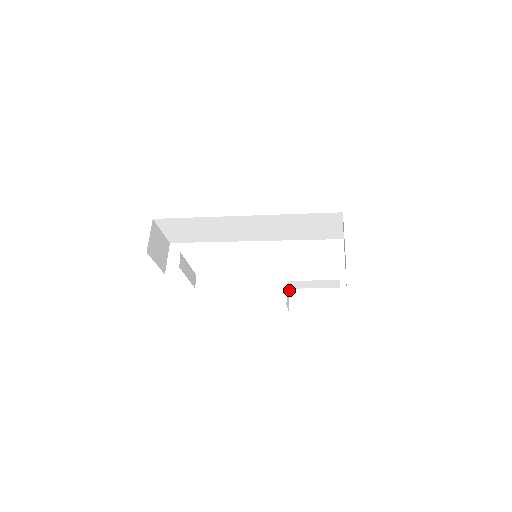
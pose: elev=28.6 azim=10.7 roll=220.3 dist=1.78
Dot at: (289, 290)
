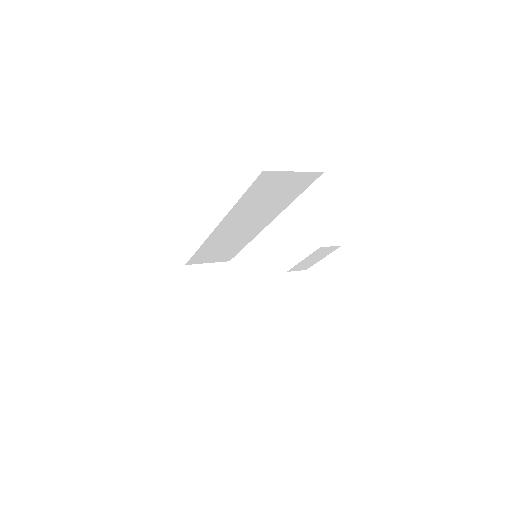
Dot at: (303, 274)
